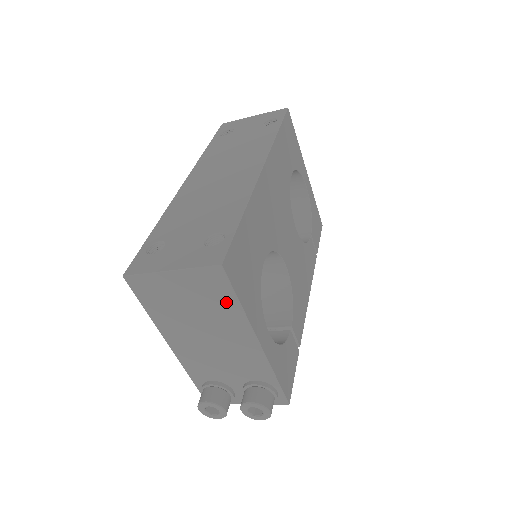
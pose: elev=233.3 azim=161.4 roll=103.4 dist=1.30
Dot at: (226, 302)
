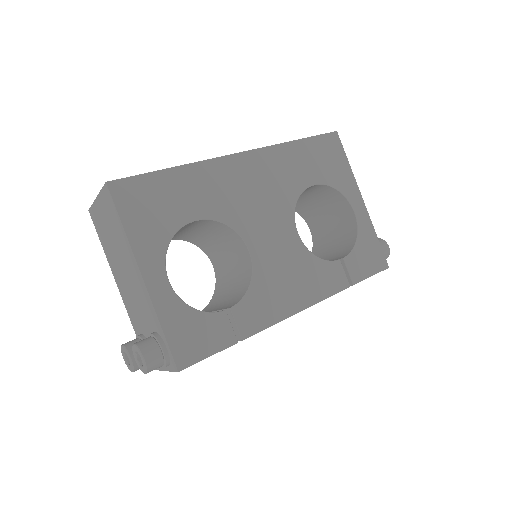
Dot at: (118, 225)
